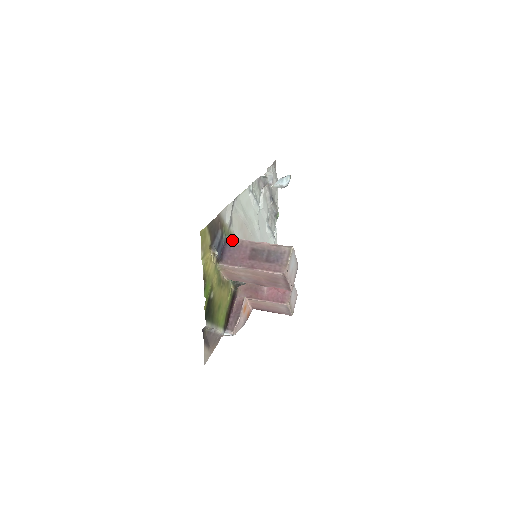
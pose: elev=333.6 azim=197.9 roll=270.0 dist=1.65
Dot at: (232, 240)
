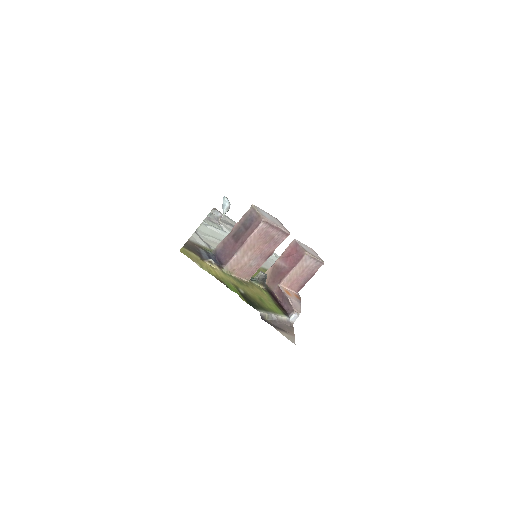
Dot at: (217, 249)
